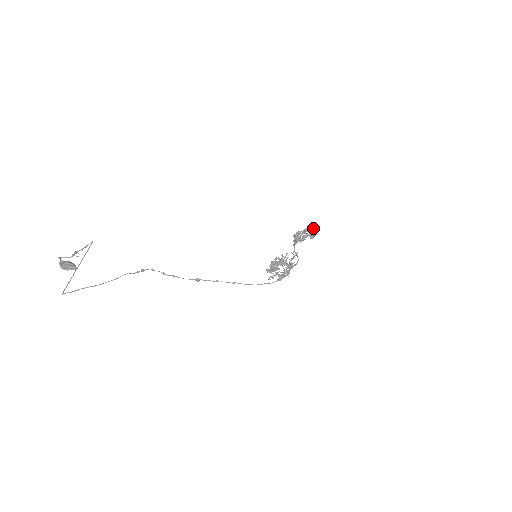
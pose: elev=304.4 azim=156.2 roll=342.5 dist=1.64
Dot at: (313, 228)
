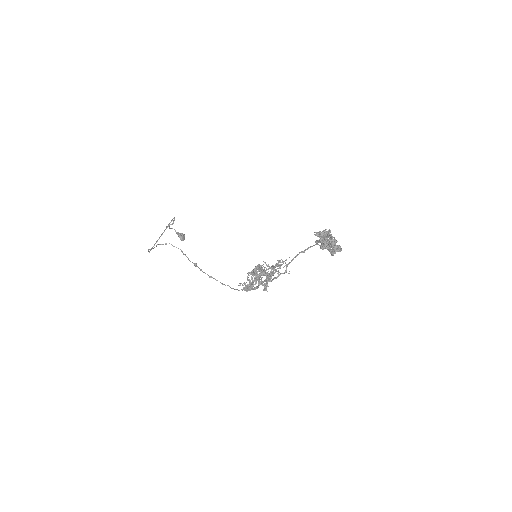
Dot at: (326, 231)
